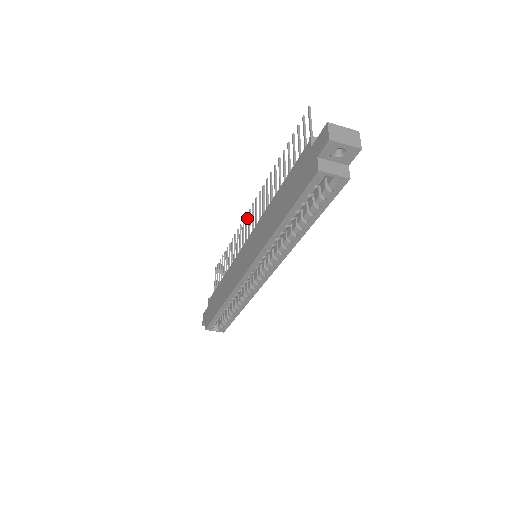
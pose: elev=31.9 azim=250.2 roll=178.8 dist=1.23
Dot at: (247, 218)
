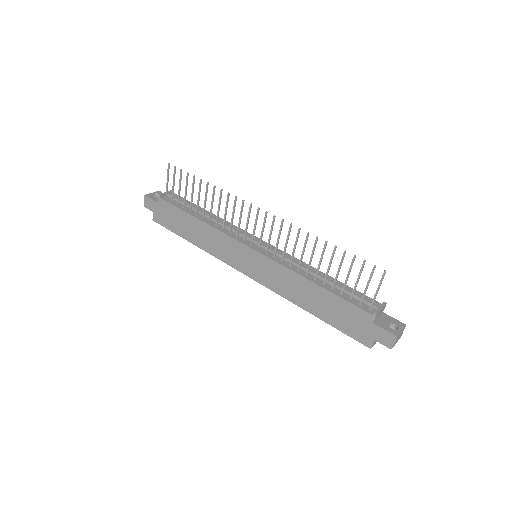
Dot at: occluded
